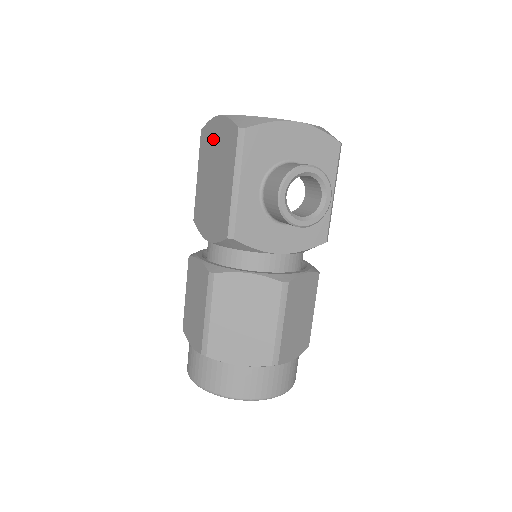
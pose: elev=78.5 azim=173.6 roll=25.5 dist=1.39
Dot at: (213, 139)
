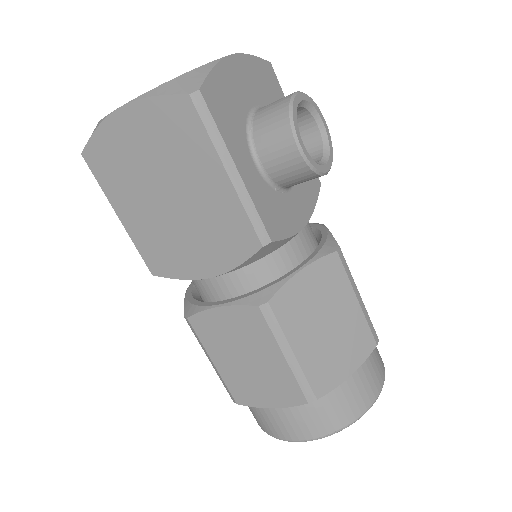
Dot at: (127, 147)
